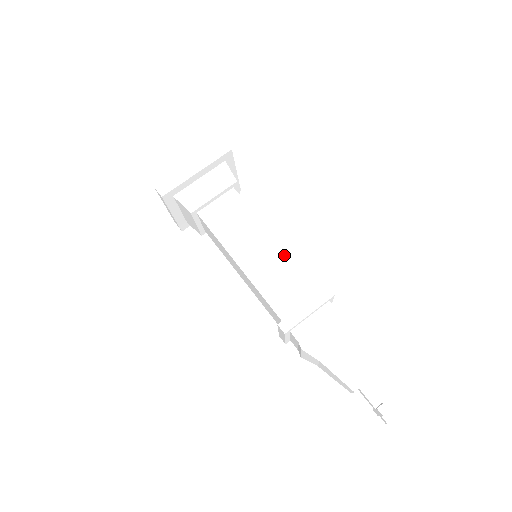
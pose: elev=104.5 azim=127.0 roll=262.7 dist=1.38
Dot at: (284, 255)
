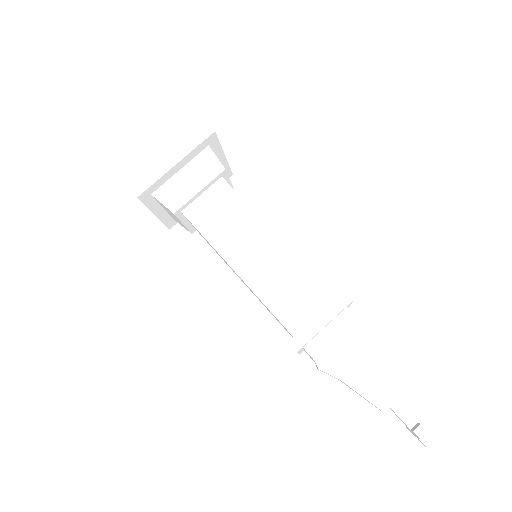
Dot at: (289, 255)
